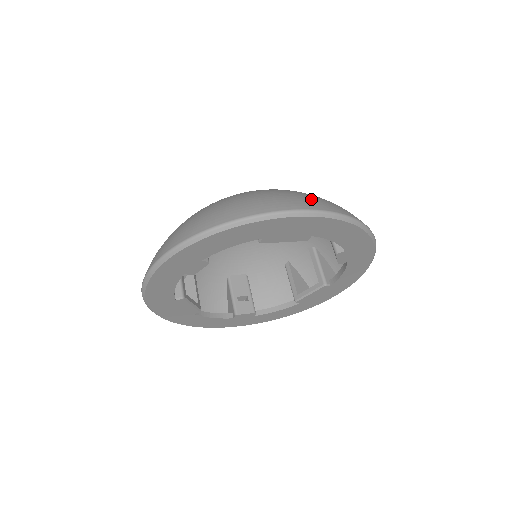
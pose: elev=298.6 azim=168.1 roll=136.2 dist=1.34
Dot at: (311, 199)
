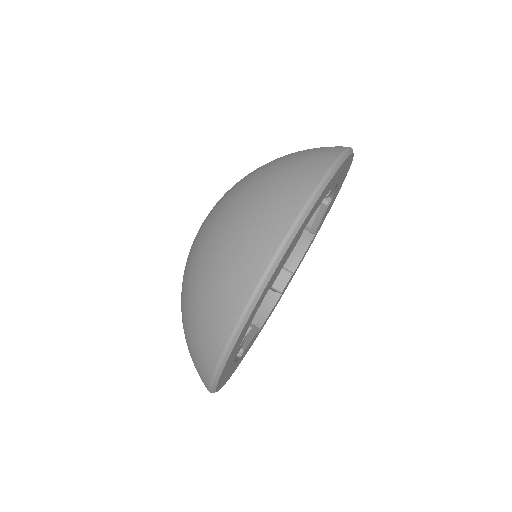
Dot at: (272, 208)
